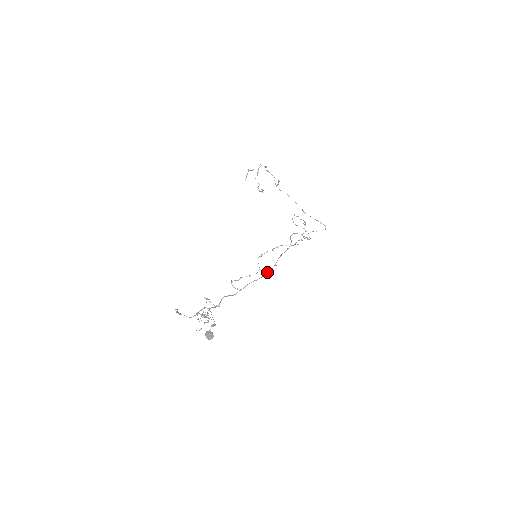
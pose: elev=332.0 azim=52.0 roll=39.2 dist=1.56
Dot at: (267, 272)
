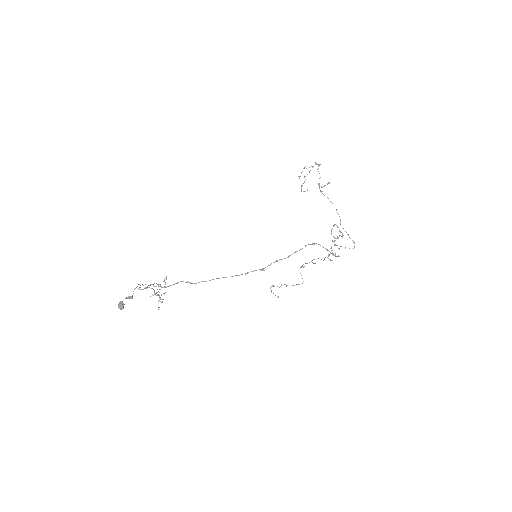
Dot at: (245, 273)
